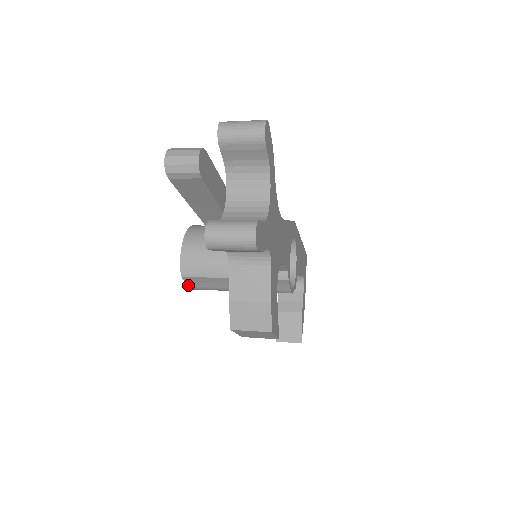
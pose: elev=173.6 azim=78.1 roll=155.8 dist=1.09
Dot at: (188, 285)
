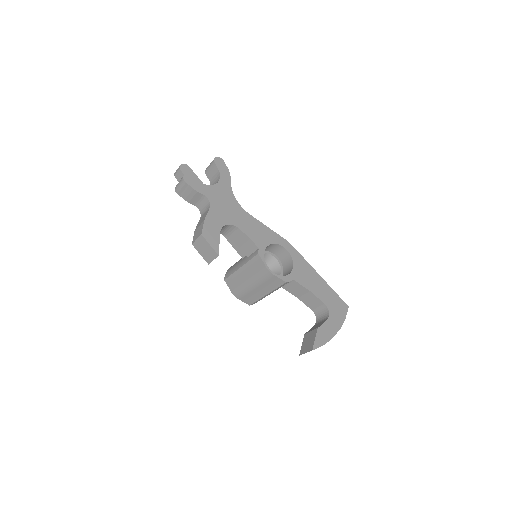
Dot at: (230, 290)
